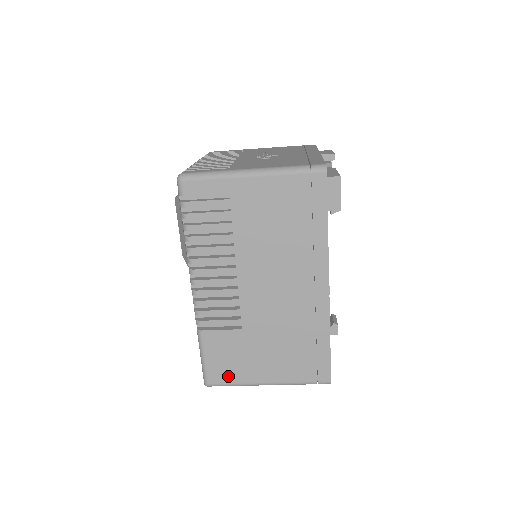
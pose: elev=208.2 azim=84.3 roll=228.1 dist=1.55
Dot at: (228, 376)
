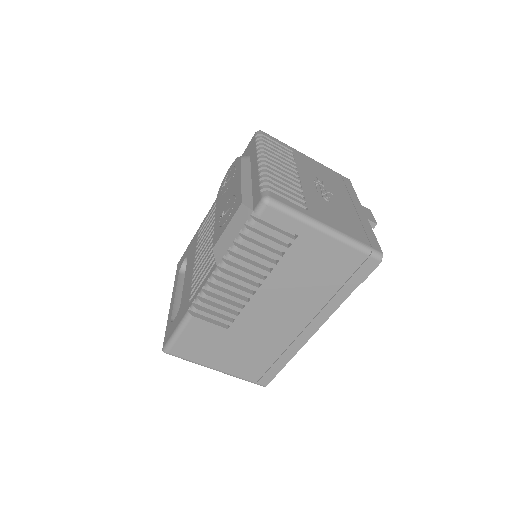
Dot at: (189, 354)
